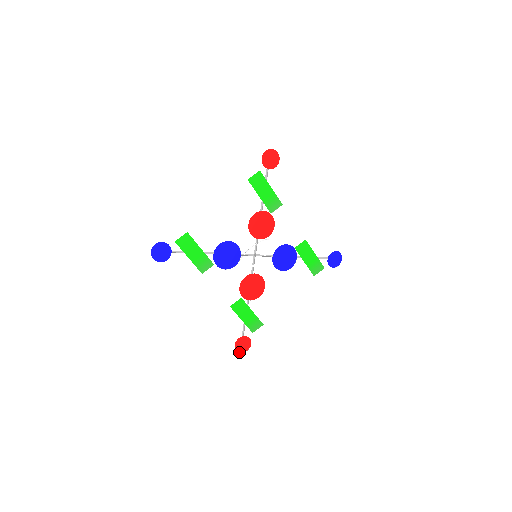
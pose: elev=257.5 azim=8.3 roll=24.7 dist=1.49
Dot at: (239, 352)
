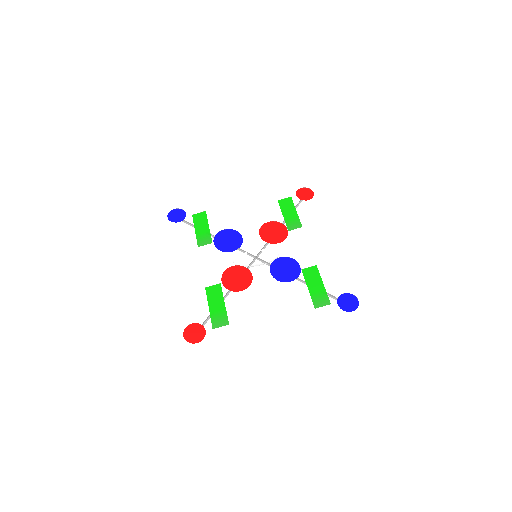
Dot at: (185, 339)
